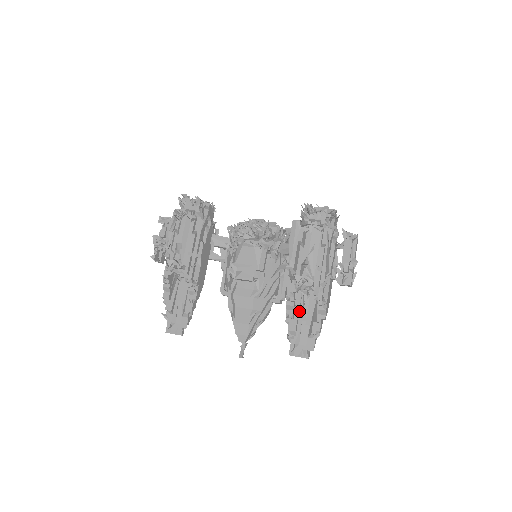
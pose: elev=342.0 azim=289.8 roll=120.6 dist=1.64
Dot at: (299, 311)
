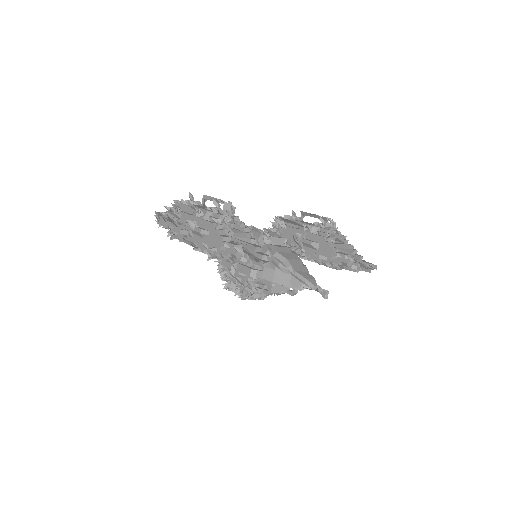
Dot at: occluded
